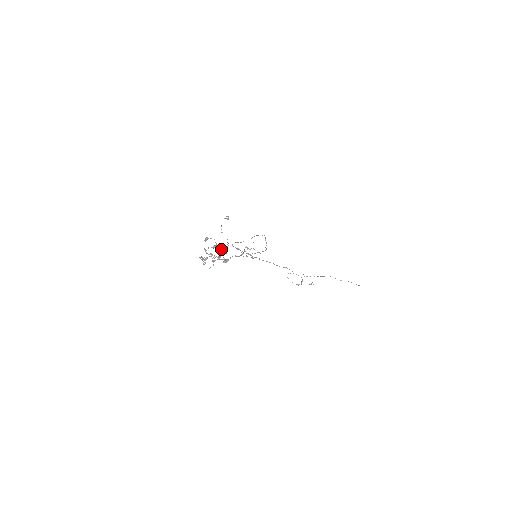
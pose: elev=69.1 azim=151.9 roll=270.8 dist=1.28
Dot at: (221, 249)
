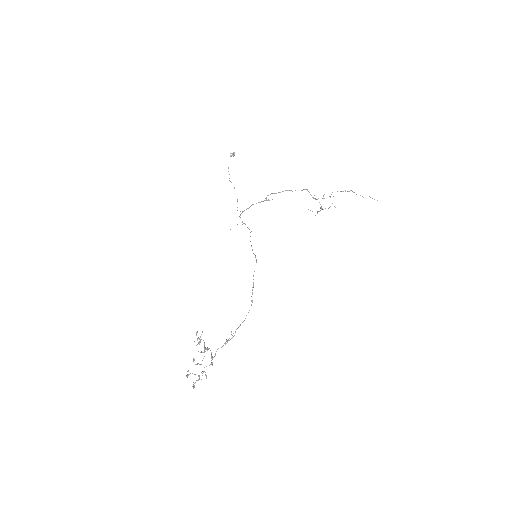
Dot at: occluded
